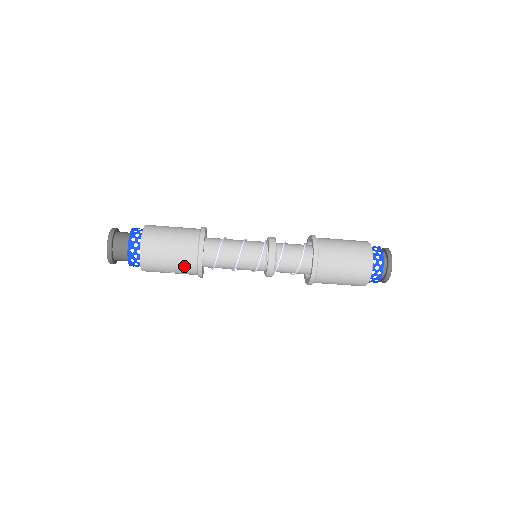
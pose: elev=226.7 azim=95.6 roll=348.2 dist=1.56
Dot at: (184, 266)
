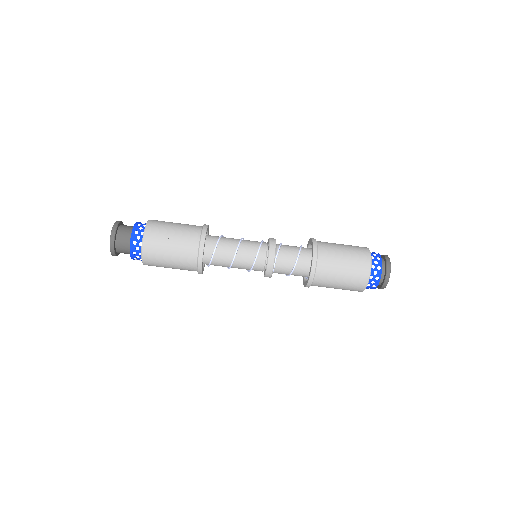
Dot at: (187, 235)
